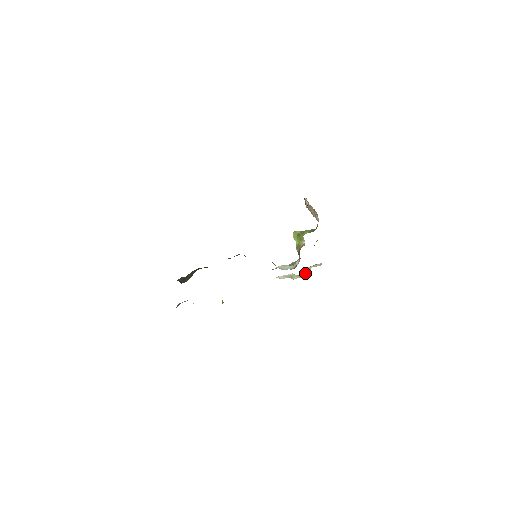
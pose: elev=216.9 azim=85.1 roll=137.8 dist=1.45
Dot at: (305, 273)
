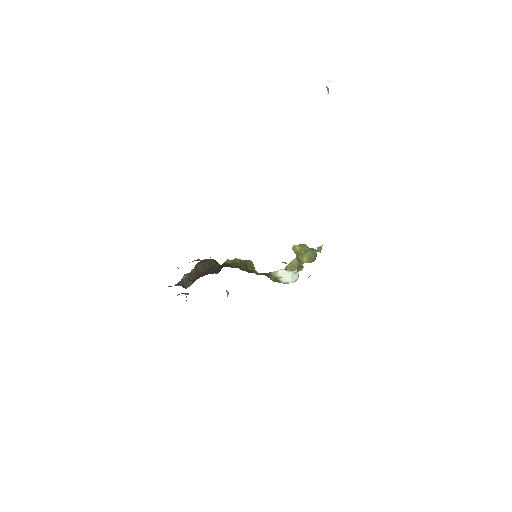
Dot at: occluded
